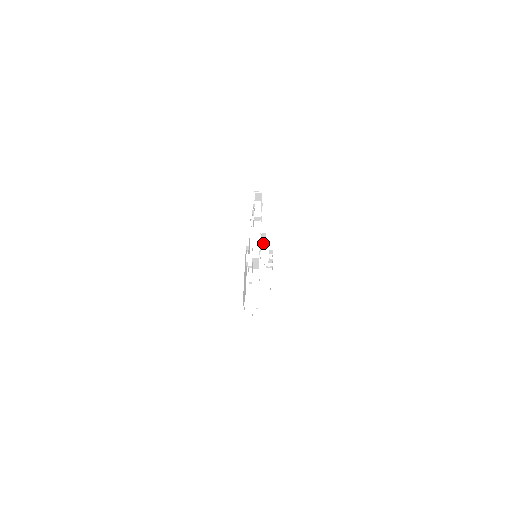
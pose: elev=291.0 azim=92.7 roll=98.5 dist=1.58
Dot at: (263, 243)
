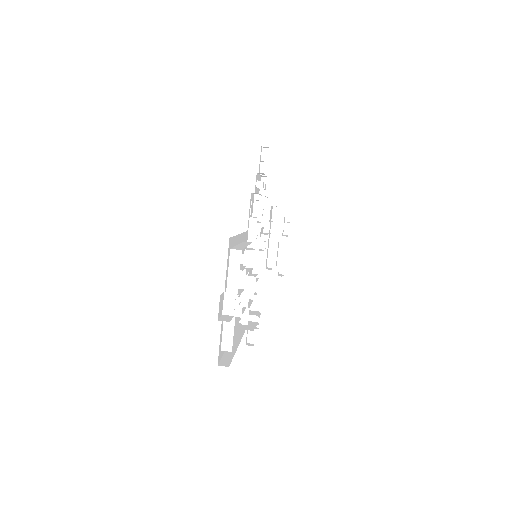
Dot at: (275, 213)
